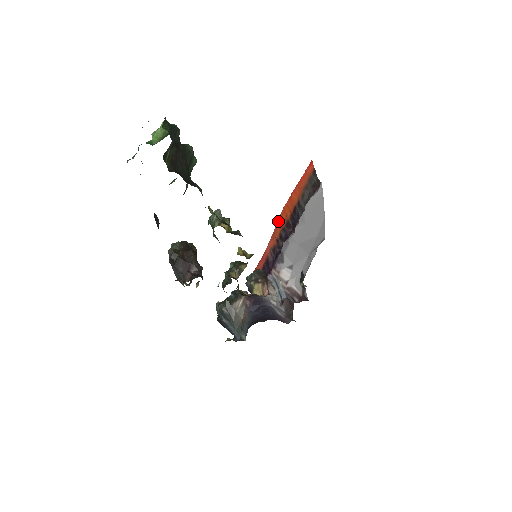
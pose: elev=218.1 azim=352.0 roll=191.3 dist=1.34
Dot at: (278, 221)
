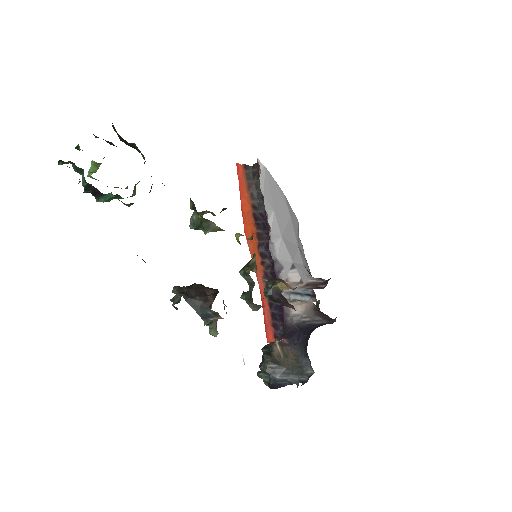
Dot at: (249, 248)
